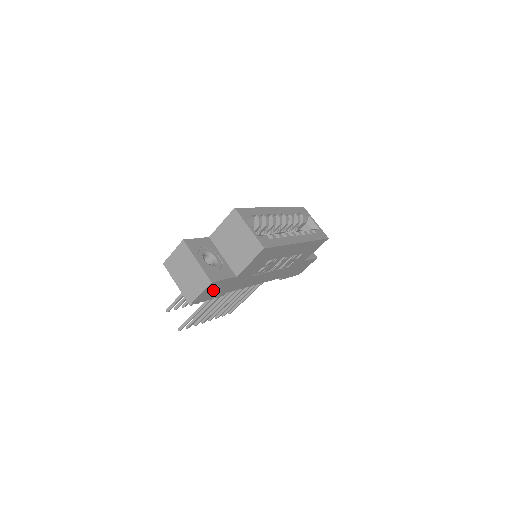
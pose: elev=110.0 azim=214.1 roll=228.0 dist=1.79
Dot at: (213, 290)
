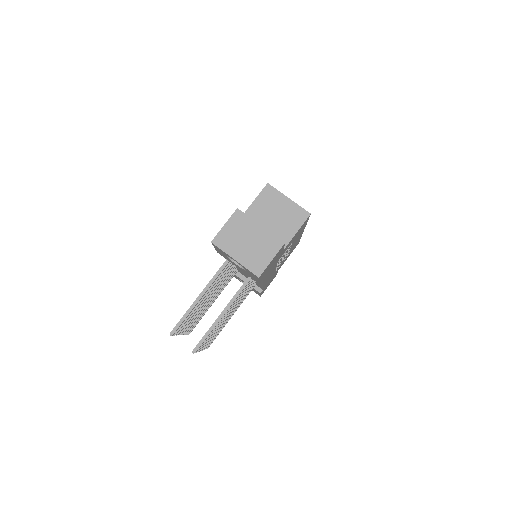
Dot at: (272, 262)
